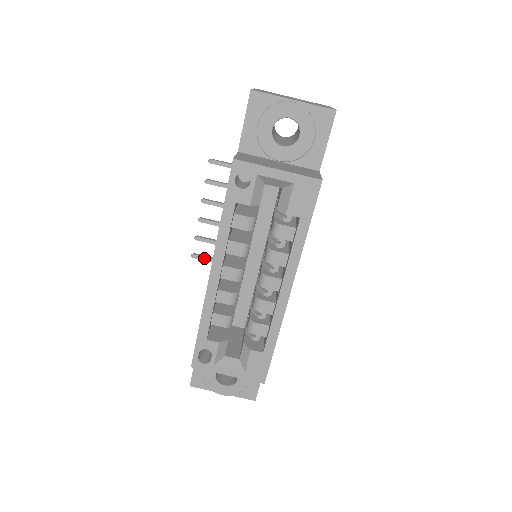
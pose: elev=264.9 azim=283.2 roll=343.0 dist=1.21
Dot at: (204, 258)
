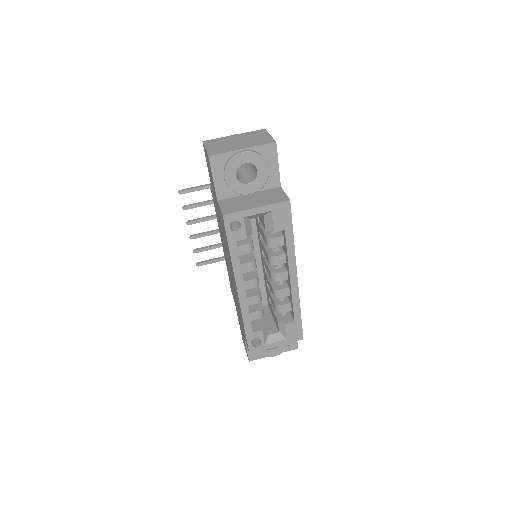
Dot at: (207, 263)
